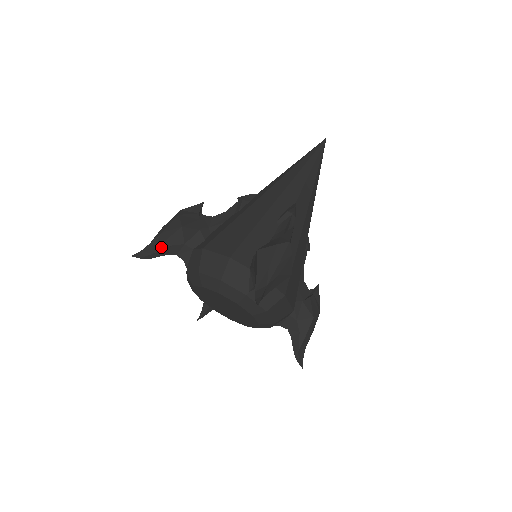
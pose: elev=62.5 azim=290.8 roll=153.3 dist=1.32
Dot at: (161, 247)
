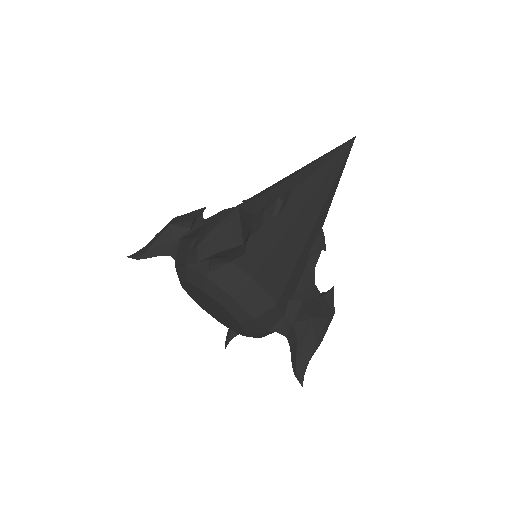
Dot at: (152, 246)
